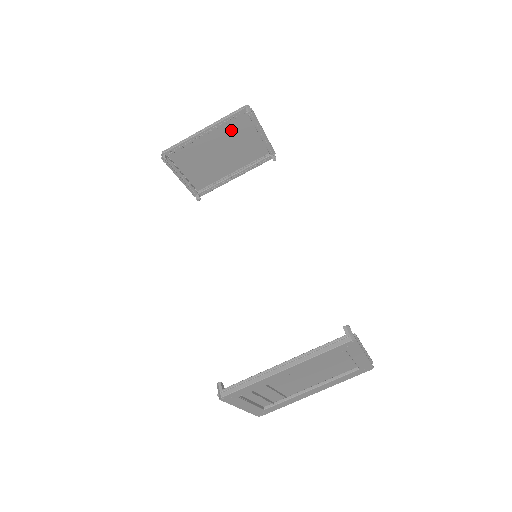
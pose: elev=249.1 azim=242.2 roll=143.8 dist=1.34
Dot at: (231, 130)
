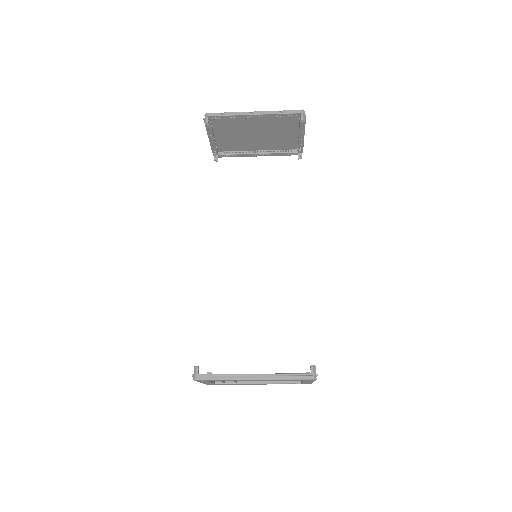
Dot at: (277, 122)
